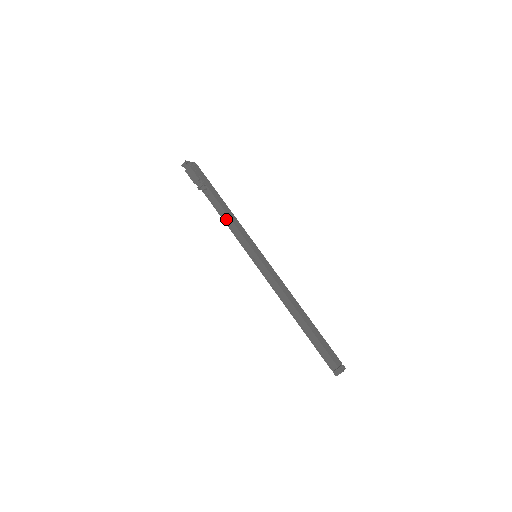
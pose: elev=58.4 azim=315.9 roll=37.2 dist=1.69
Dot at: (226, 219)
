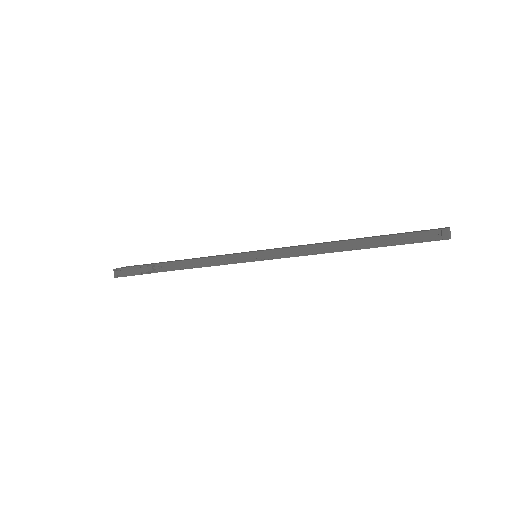
Dot at: (197, 265)
